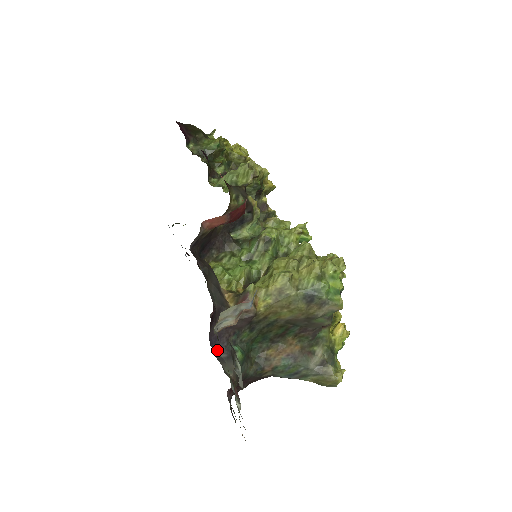
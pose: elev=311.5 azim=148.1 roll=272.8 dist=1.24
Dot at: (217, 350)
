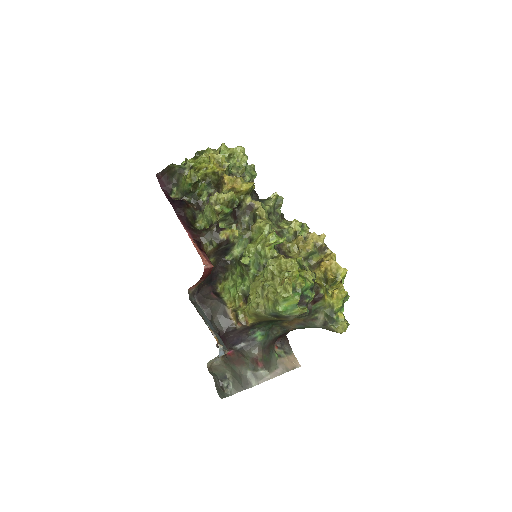
Dot at: (243, 342)
